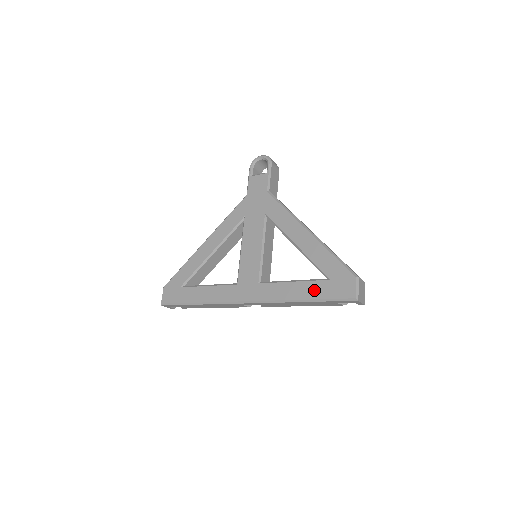
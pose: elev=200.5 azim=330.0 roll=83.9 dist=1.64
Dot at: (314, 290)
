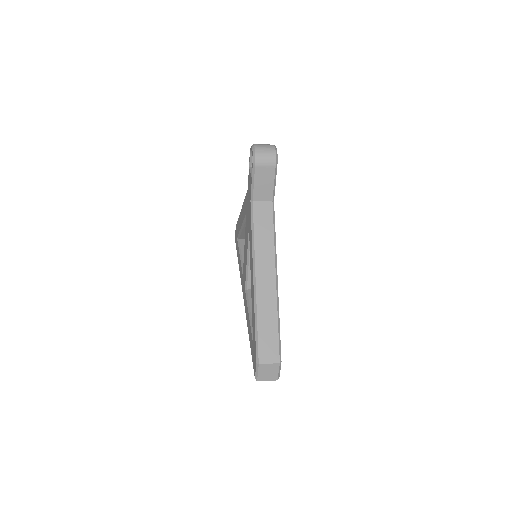
Dot at: (250, 338)
